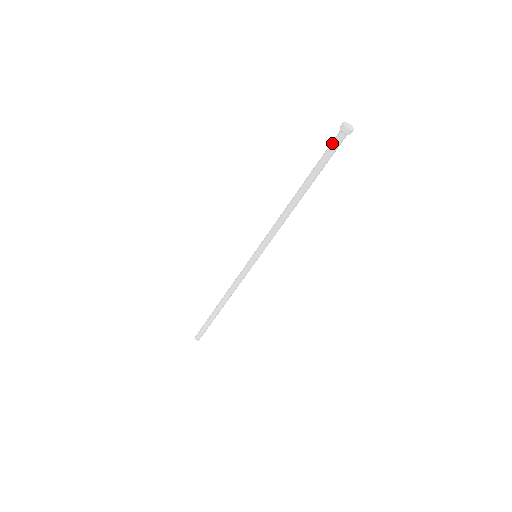
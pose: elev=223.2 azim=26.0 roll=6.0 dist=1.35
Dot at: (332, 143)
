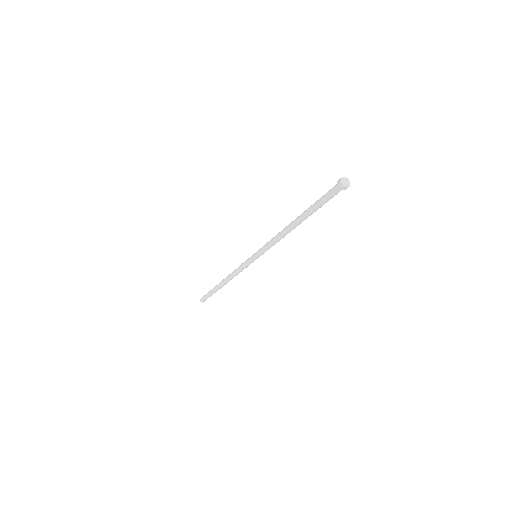
Dot at: (332, 196)
